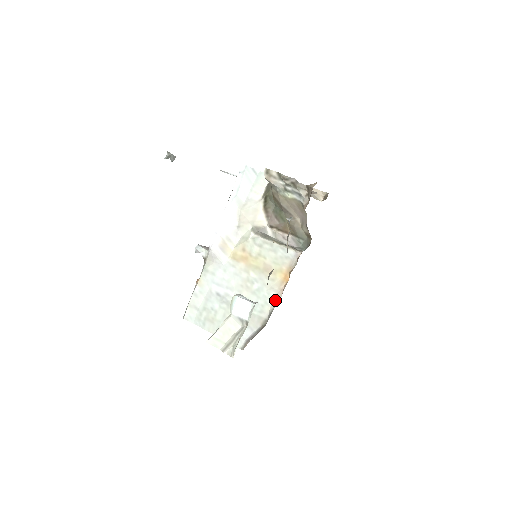
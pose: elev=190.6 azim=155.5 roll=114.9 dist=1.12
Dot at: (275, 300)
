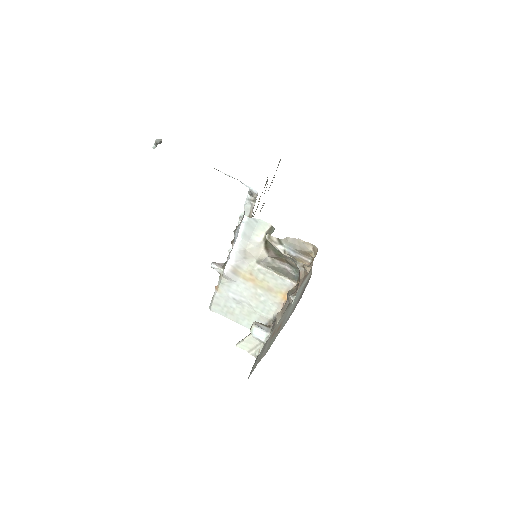
Dot at: (277, 309)
